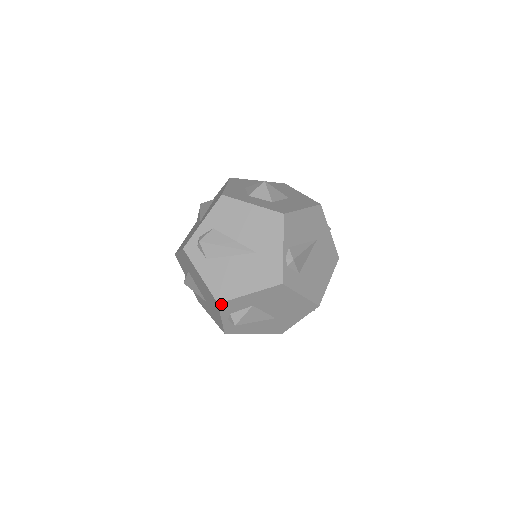
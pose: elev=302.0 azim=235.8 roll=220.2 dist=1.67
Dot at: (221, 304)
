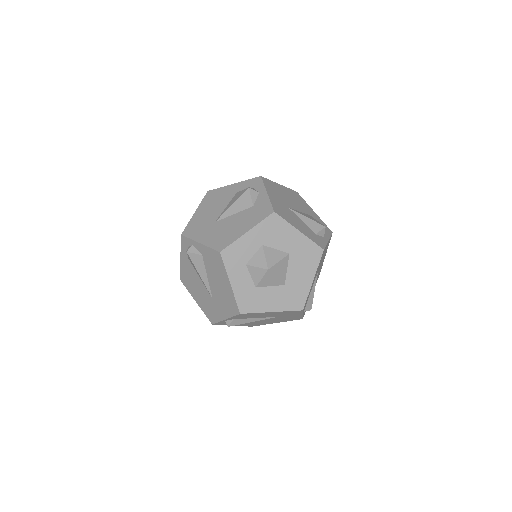
Dot at: occluded
